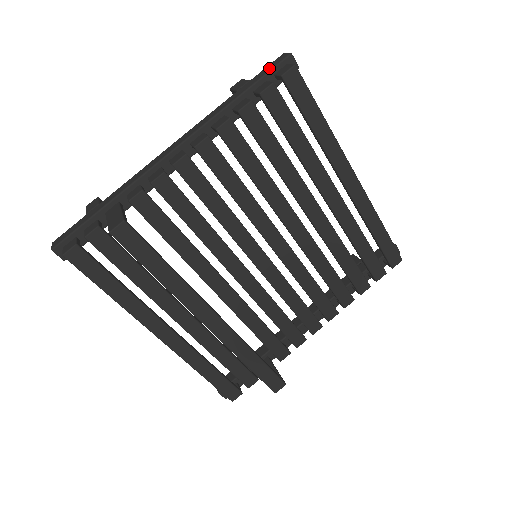
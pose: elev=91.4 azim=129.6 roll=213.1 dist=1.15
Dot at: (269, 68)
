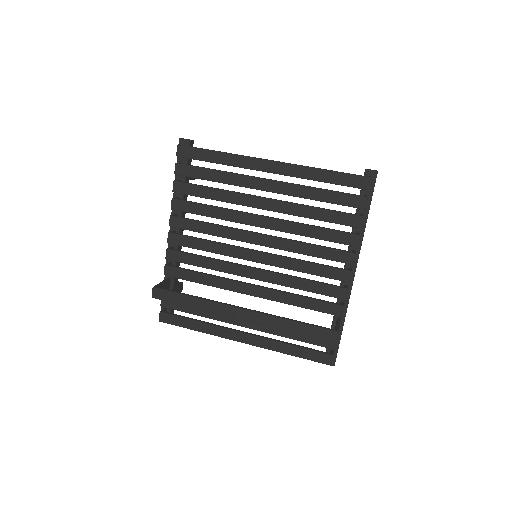
Dot at: occluded
